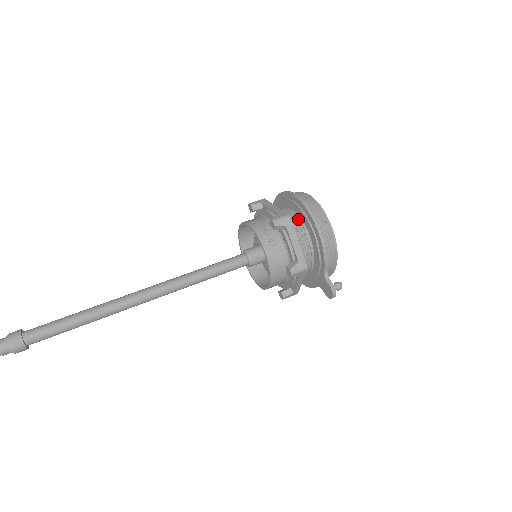
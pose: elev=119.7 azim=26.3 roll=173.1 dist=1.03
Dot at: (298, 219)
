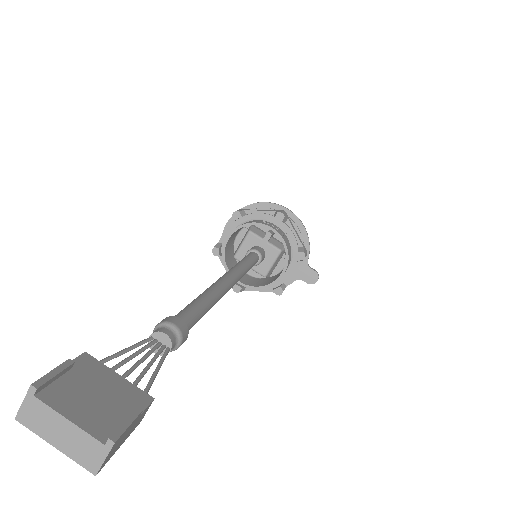
Dot at: occluded
